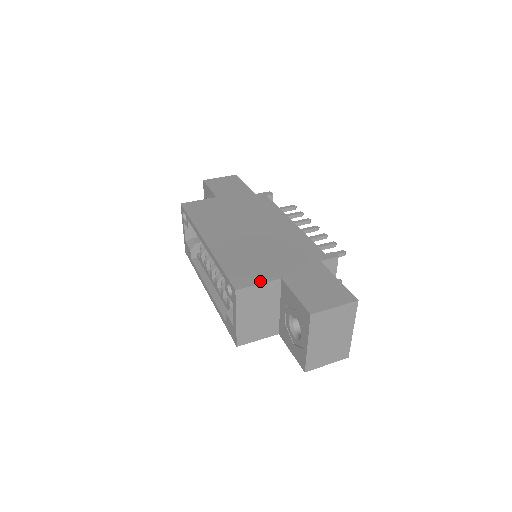
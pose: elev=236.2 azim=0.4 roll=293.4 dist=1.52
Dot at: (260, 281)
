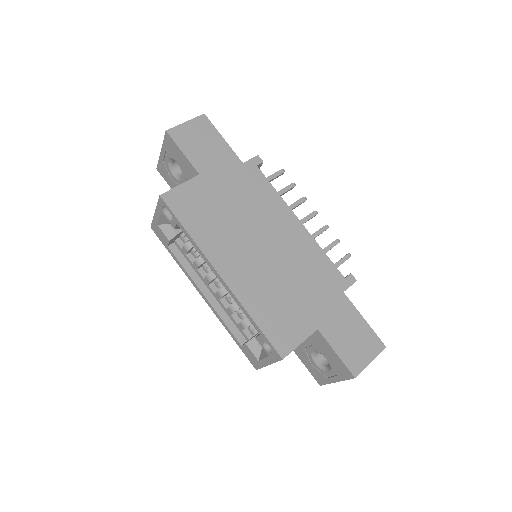
Dot at: (301, 339)
